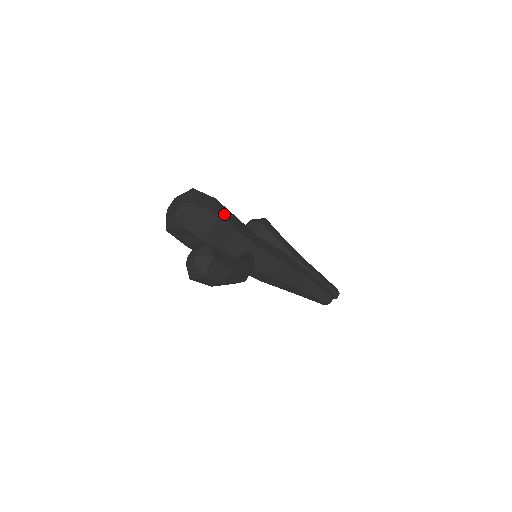
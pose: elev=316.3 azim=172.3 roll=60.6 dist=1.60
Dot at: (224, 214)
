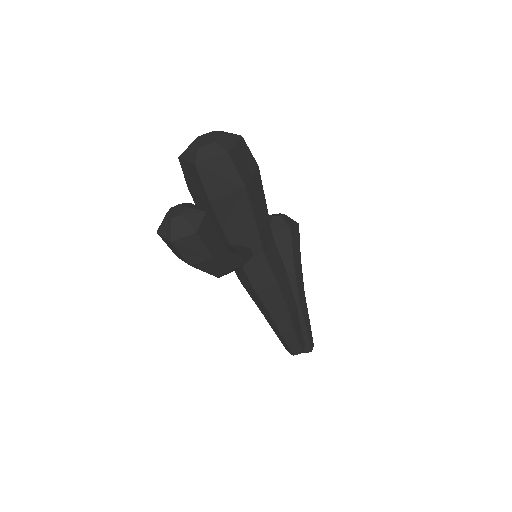
Dot at: (254, 190)
